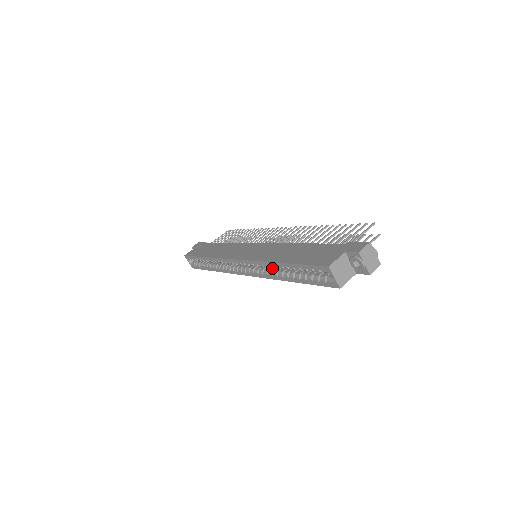
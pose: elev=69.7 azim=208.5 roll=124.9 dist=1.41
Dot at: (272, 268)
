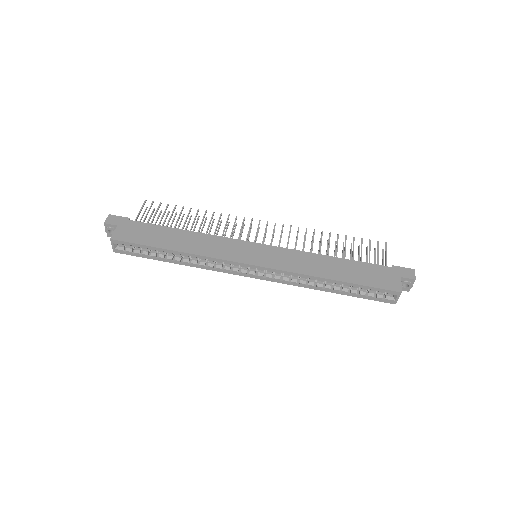
Dot at: occluded
